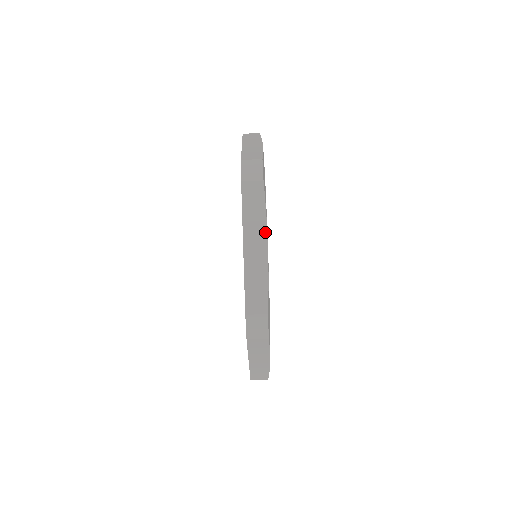
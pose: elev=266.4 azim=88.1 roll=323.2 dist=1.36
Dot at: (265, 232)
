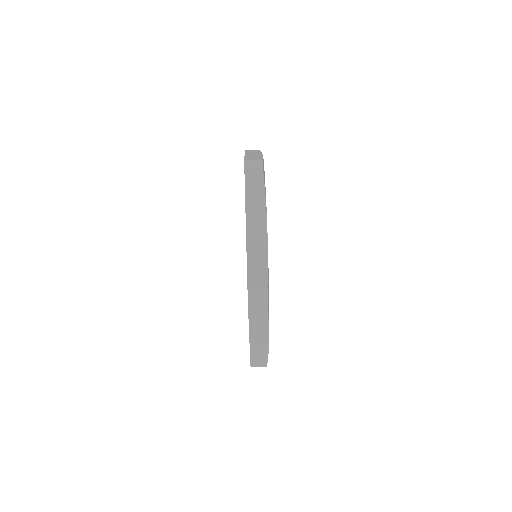
Dot at: (261, 153)
